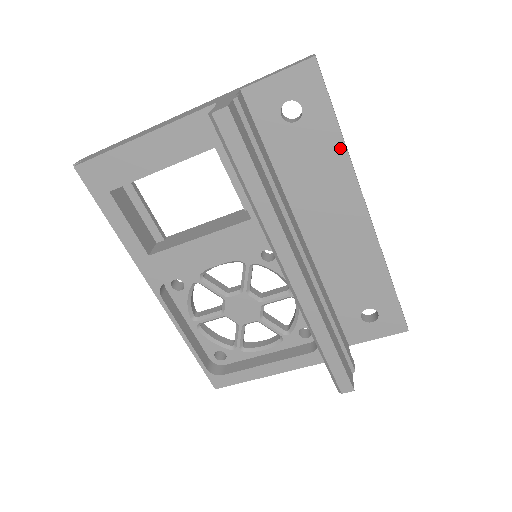
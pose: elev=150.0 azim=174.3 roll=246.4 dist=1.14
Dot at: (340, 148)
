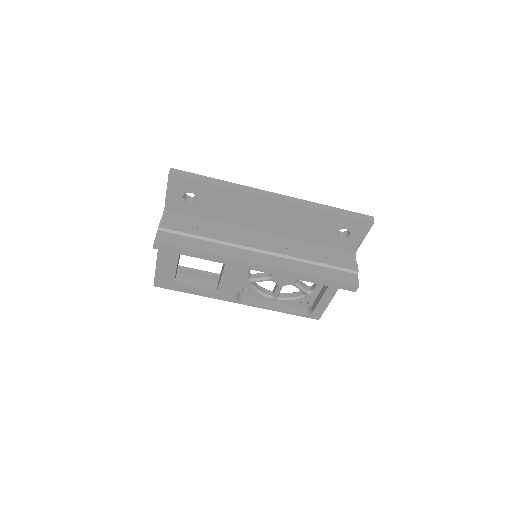
Dot at: (225, 190)
